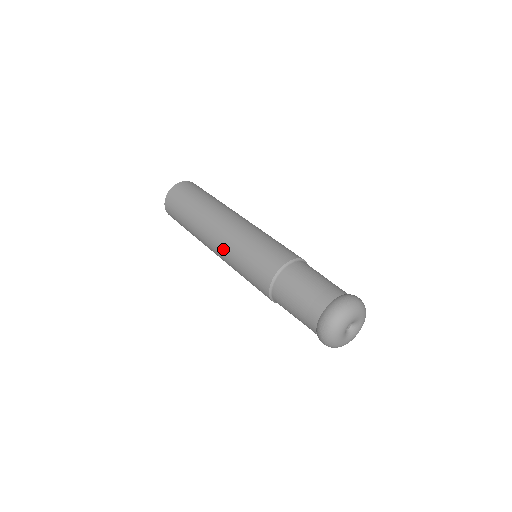
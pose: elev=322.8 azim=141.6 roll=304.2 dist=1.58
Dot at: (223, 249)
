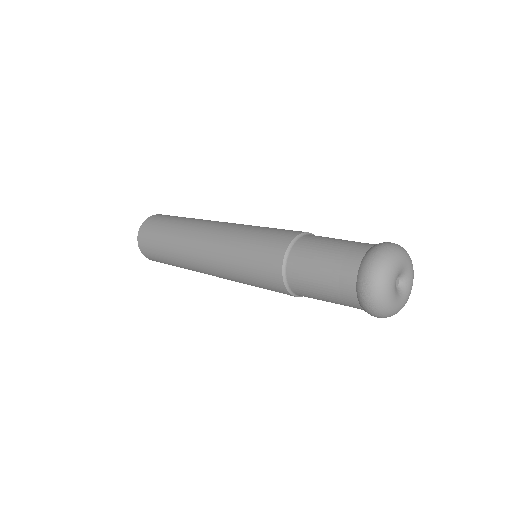
Dot at: (215, 257)
